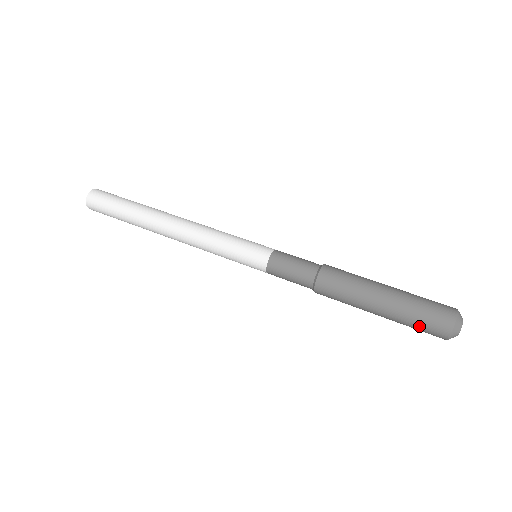
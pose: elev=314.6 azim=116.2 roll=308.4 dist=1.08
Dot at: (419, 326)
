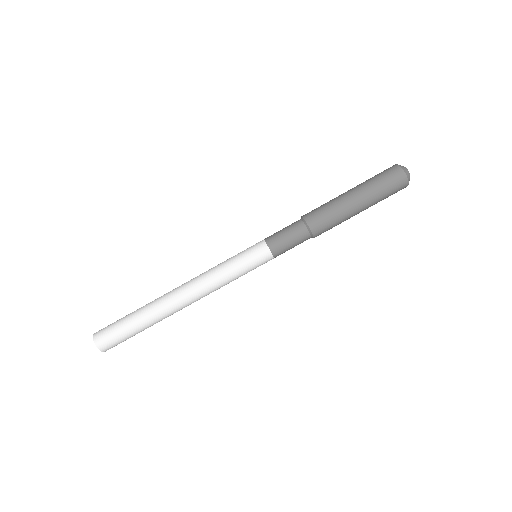
Dot at: (388, 191)
